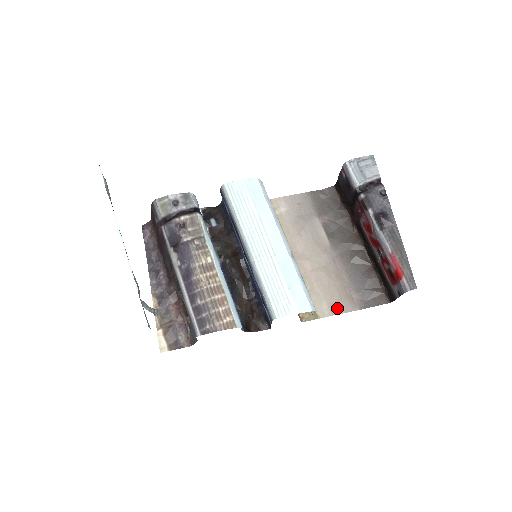
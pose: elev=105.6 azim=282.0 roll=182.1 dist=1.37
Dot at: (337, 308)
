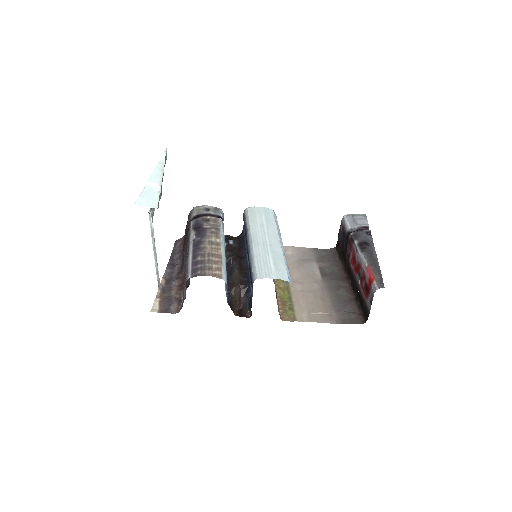
Dot at: (316, 318)
